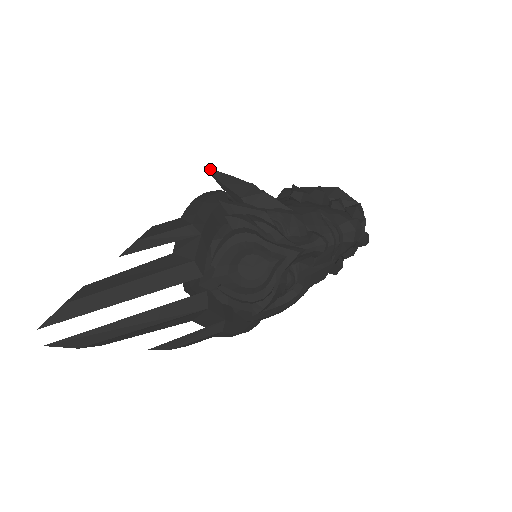
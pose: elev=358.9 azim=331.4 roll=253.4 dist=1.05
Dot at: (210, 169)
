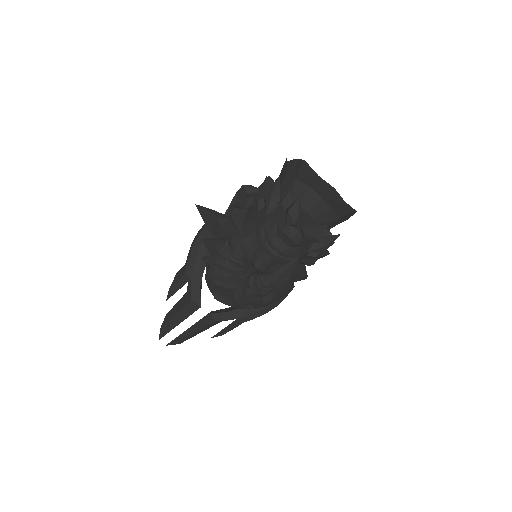
Dot at: (198, 207)
